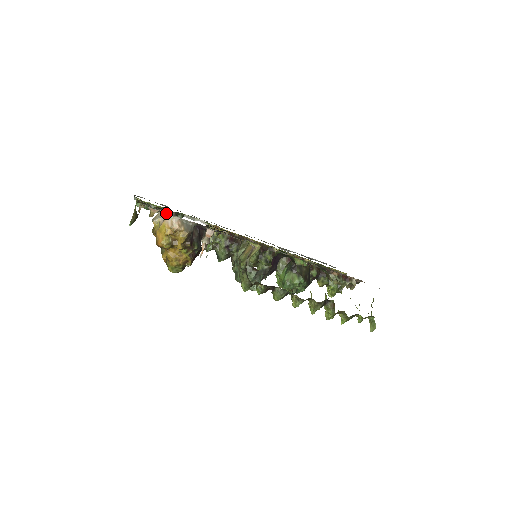
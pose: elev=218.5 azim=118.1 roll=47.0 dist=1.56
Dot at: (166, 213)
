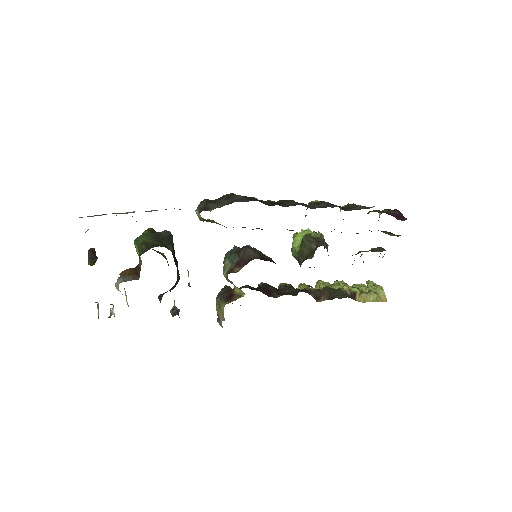
Dot at: occluded
